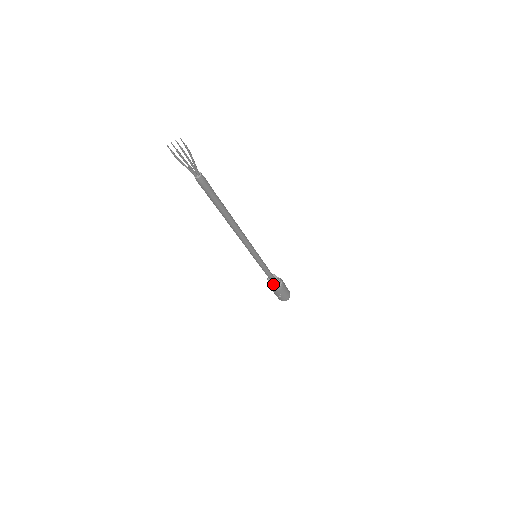
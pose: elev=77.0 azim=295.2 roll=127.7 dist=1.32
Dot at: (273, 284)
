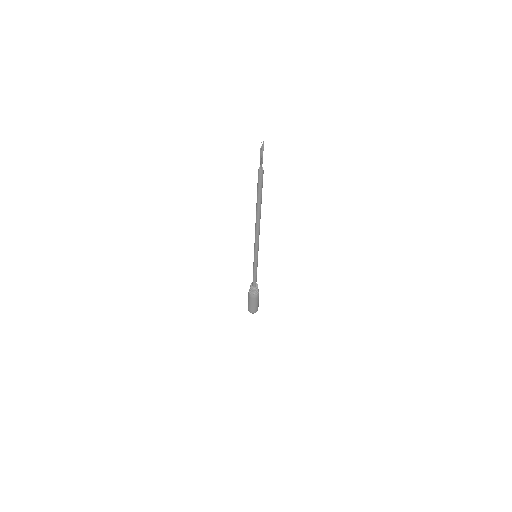
Dot at: (257, 289)
